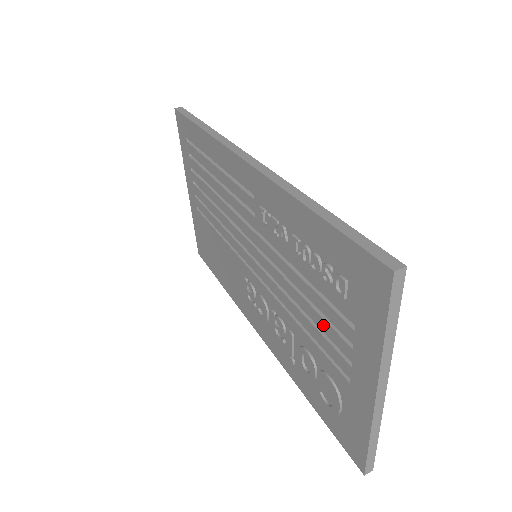
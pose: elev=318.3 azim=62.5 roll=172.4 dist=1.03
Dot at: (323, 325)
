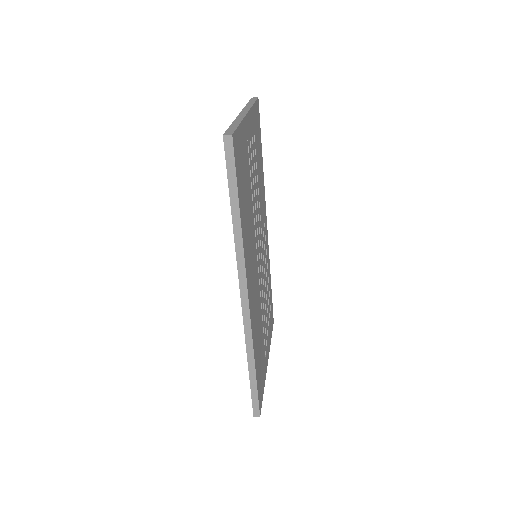
Dot at: occluded
